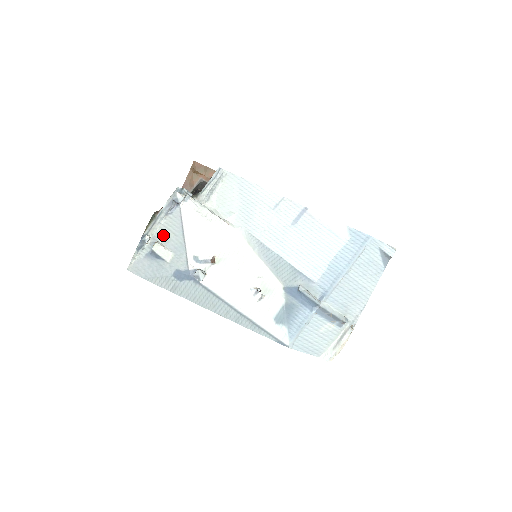
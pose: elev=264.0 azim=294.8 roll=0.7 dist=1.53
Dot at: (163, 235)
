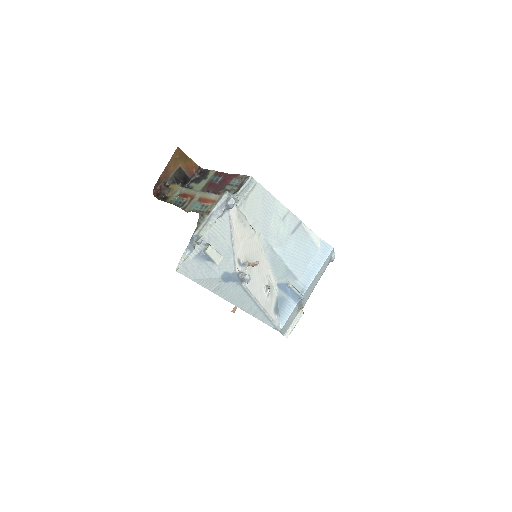
Dot at: (213, 237)
